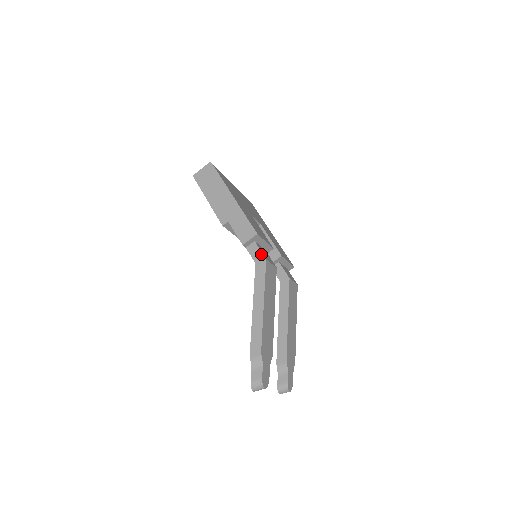
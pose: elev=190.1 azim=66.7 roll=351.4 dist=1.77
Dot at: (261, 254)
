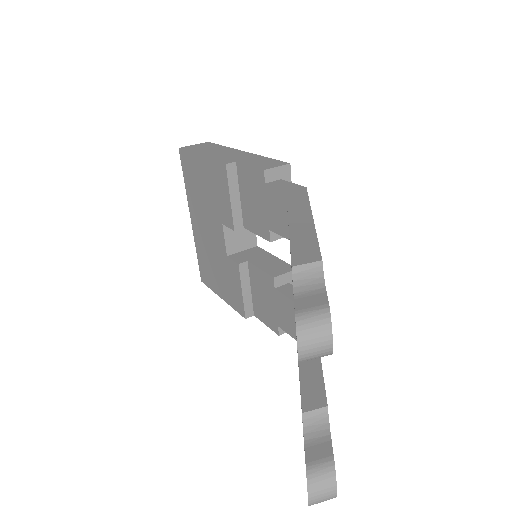
Dot at: (295, 184)
